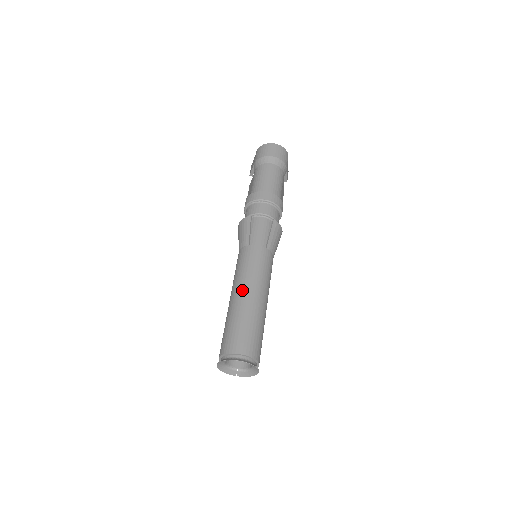
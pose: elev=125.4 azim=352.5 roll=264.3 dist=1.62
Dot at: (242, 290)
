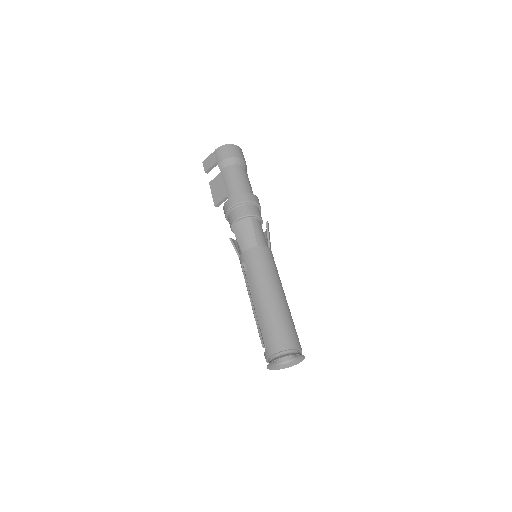
Dot at: (272, 290)
